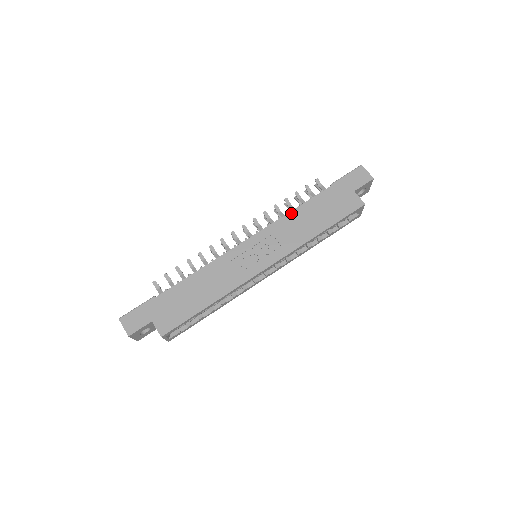
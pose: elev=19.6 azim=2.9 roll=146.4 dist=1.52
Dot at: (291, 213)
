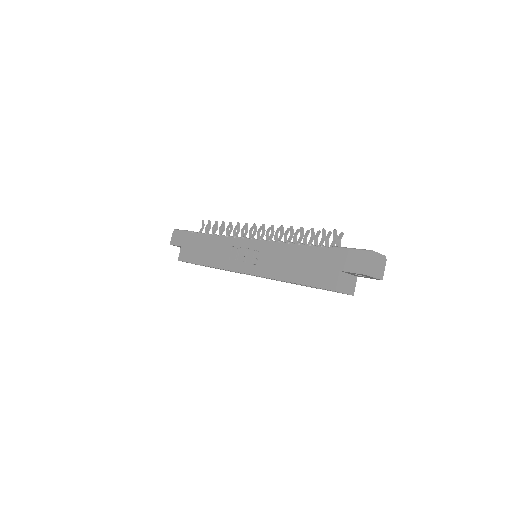
Dot at: (286, 245)
